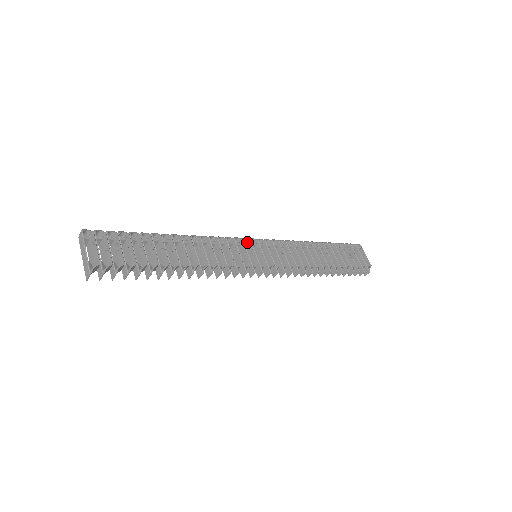
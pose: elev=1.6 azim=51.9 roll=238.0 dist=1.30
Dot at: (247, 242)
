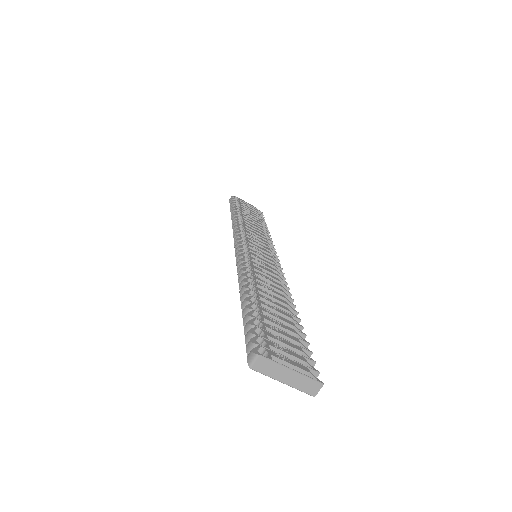
Dot at: occluded
